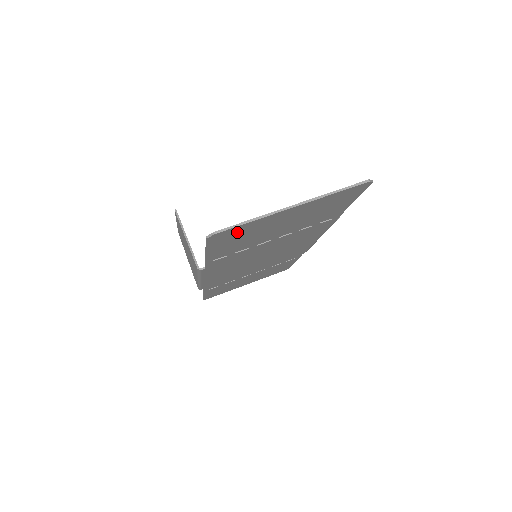
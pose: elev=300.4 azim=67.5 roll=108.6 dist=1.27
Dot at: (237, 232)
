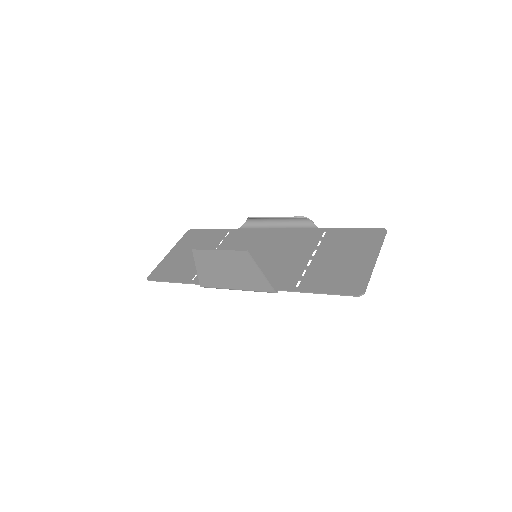
Dot at: (354, 282)
